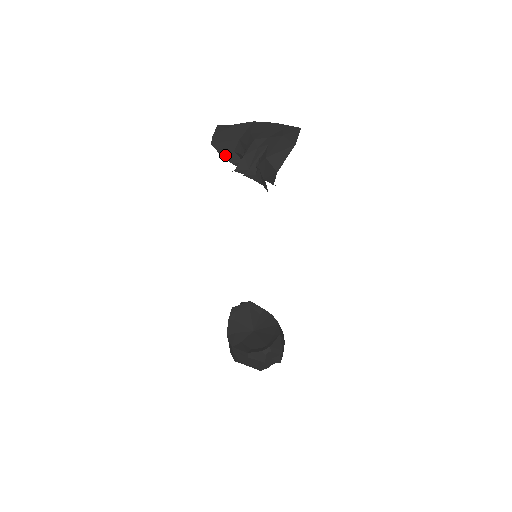
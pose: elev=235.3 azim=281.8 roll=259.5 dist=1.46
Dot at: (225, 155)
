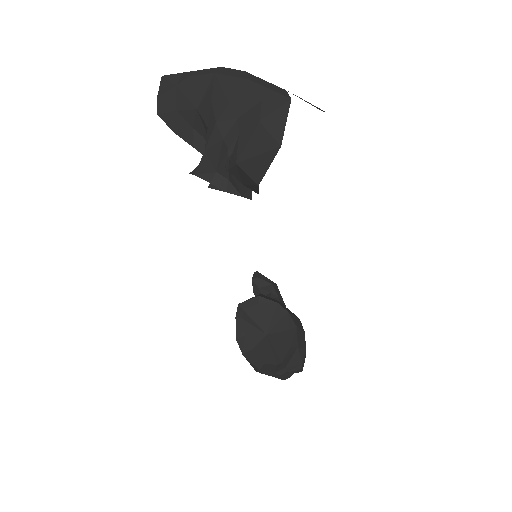
Dot at: (181, 134)
